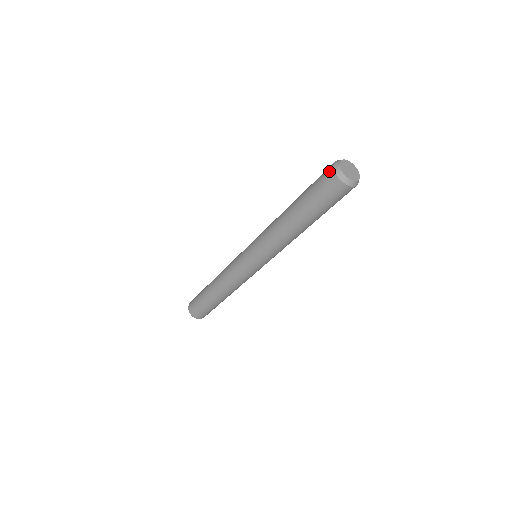
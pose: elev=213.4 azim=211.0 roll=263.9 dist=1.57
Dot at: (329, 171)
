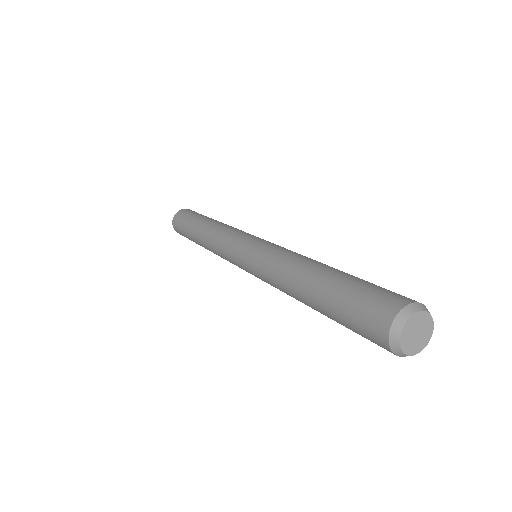
Dot at: (381, 344)
